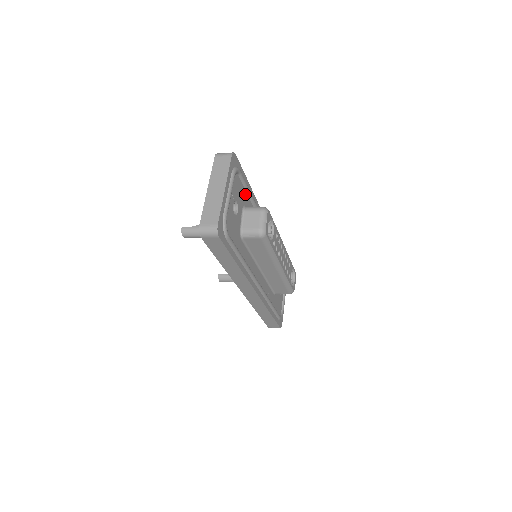
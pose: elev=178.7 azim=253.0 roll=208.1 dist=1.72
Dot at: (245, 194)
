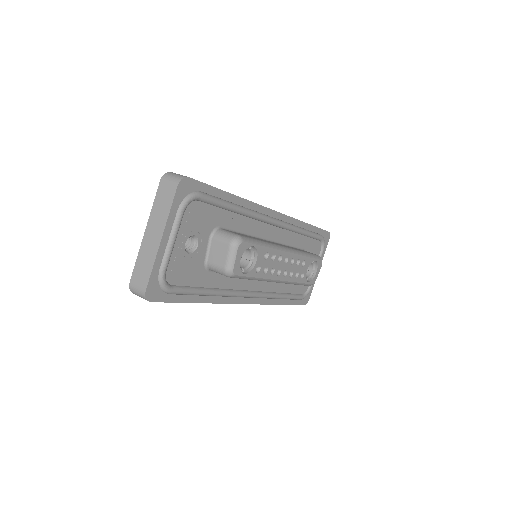
Dot at: (218, 212)
